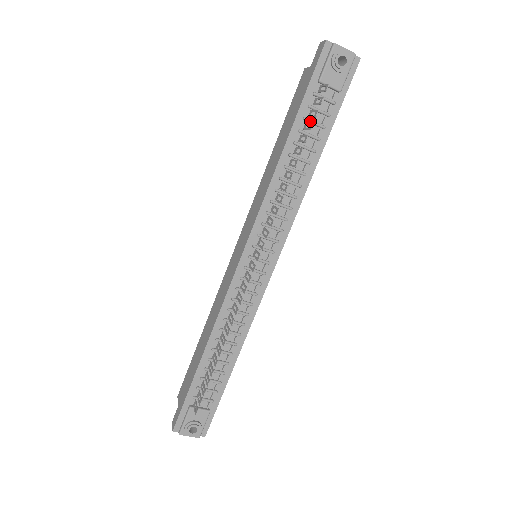
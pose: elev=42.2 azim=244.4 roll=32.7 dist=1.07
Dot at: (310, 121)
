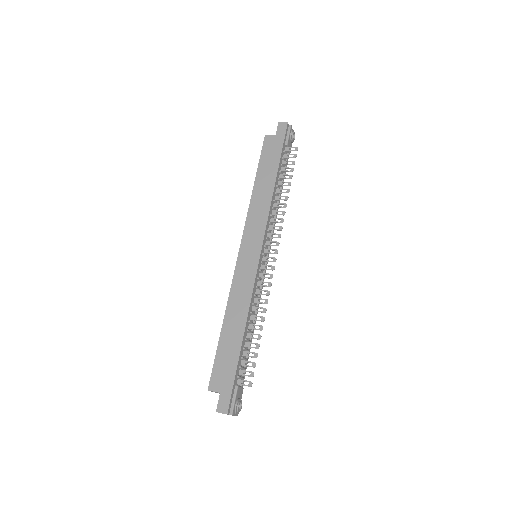
Dot at: (283, 167)
